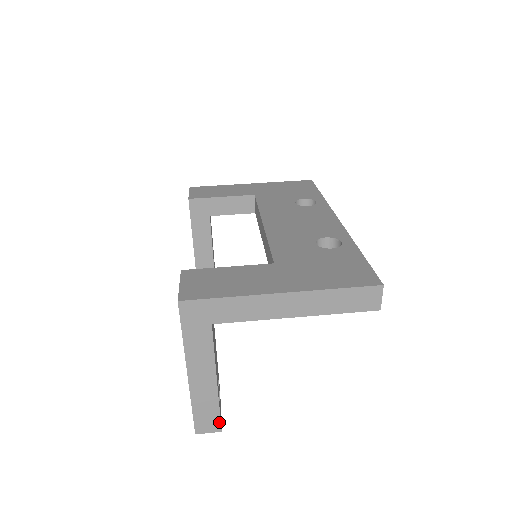
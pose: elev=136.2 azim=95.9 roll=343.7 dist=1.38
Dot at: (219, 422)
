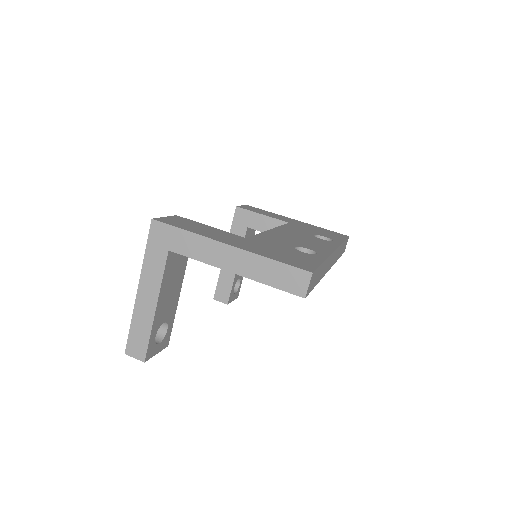
Dot at: (146, 351)
